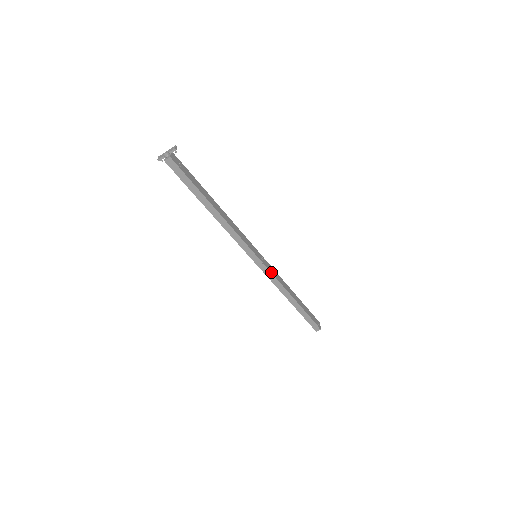
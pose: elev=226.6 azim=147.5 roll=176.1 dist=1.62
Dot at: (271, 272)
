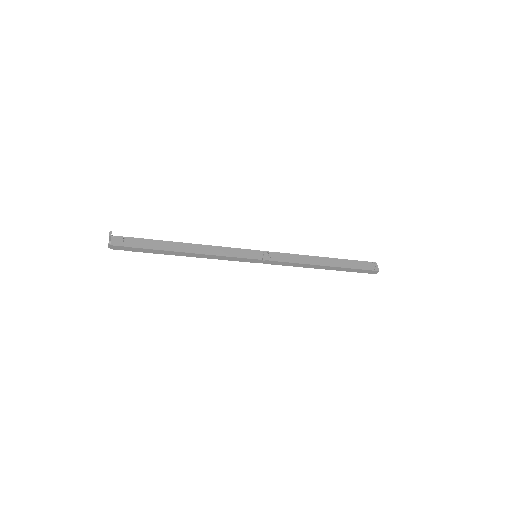
Dot at: (280, 261)
